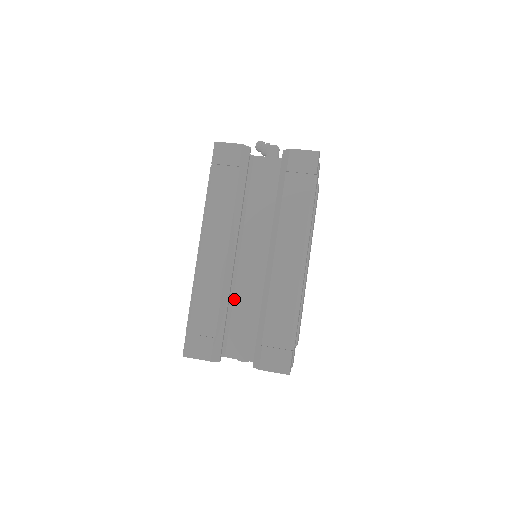
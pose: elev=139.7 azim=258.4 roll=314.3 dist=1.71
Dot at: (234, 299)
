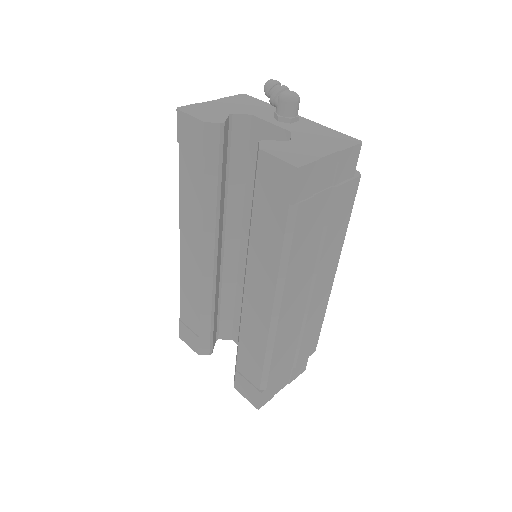
Dot at: (236, 292)
